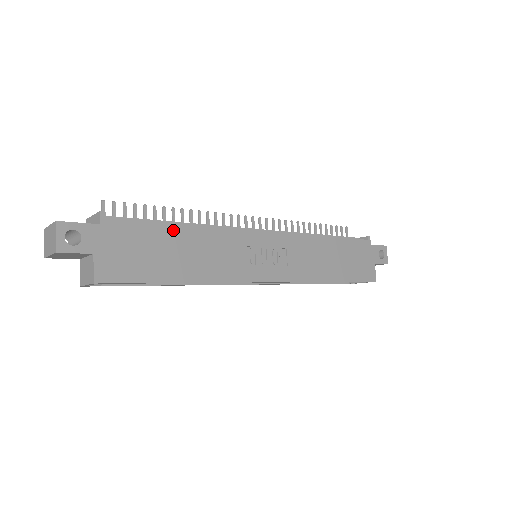
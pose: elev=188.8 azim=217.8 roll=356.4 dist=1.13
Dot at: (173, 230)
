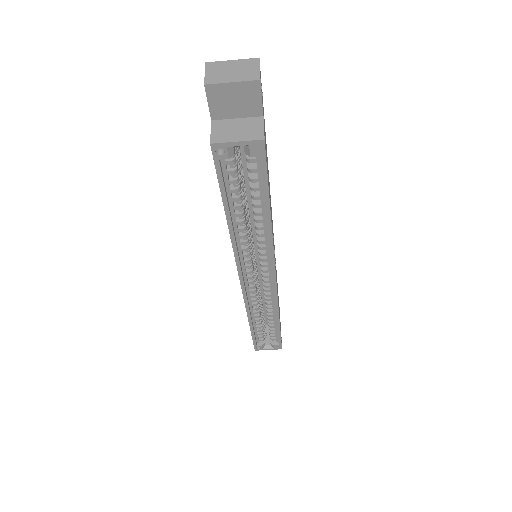
Dot at: occluded
